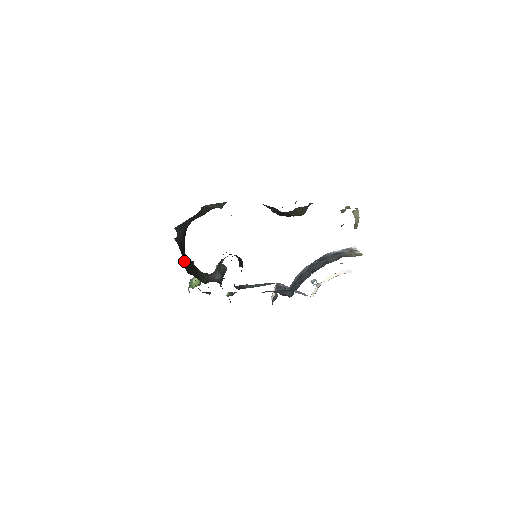
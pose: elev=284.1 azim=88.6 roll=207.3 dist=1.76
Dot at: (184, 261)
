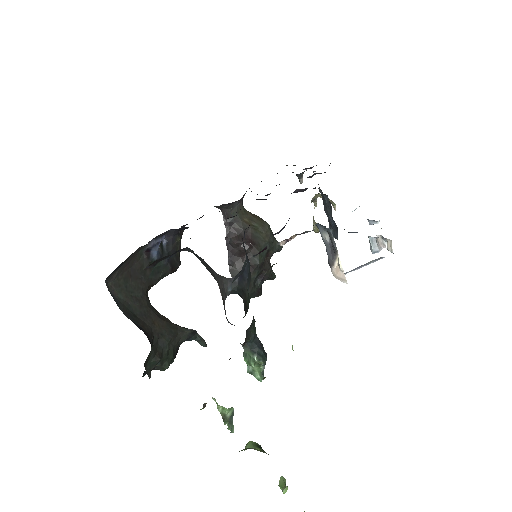
Dot at: occluded
